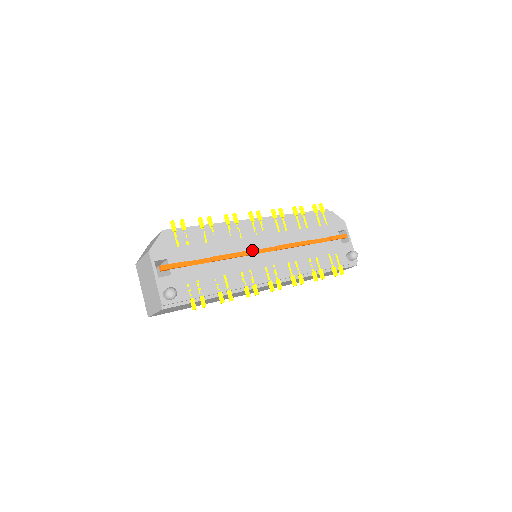
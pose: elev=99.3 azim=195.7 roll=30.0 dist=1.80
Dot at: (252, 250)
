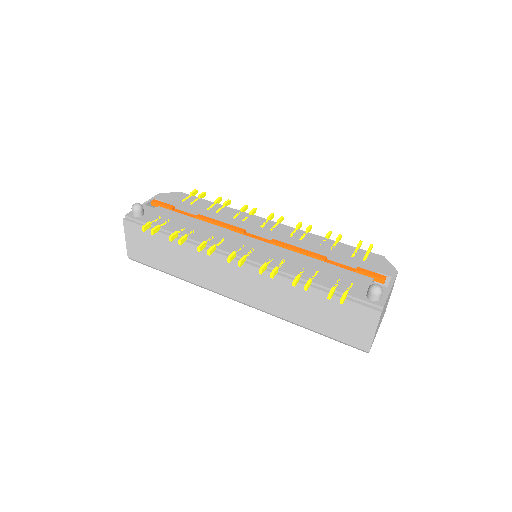
Dot at: (242, 229)
